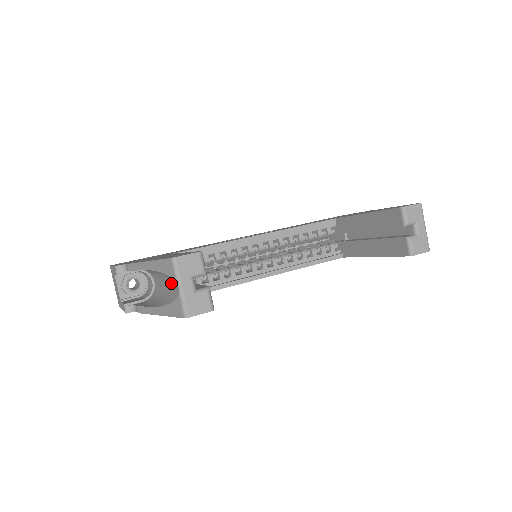
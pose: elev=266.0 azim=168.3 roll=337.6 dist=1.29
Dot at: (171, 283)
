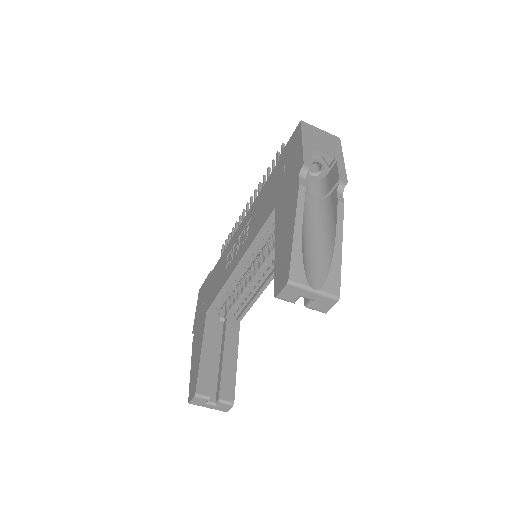
Dot at: occluded
